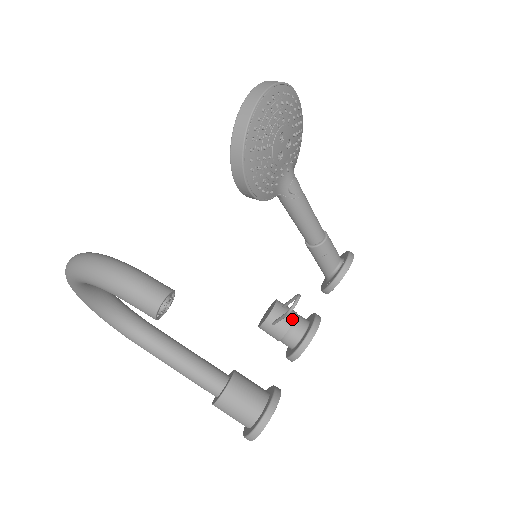
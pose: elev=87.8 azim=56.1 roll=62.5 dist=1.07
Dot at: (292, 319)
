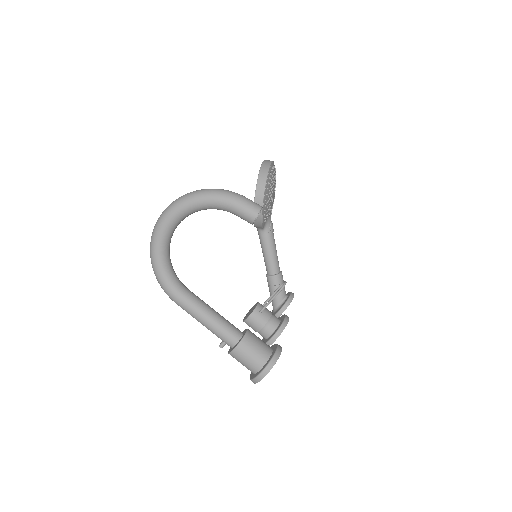
Dot at: (271, 312)
